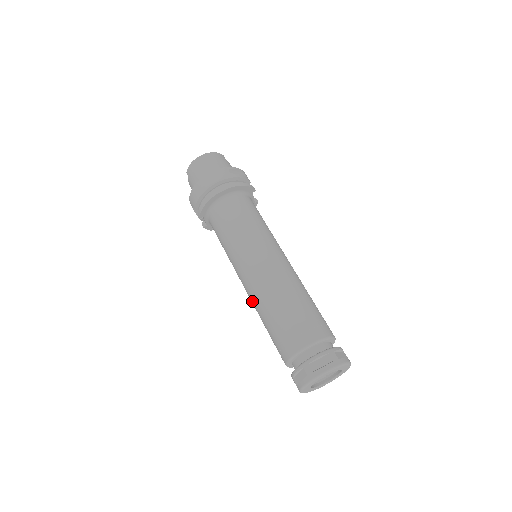
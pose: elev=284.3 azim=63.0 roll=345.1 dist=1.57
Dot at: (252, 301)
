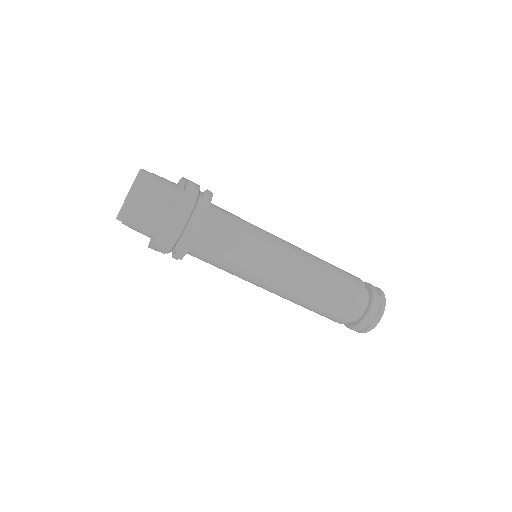
Dot at: (287, 299)
